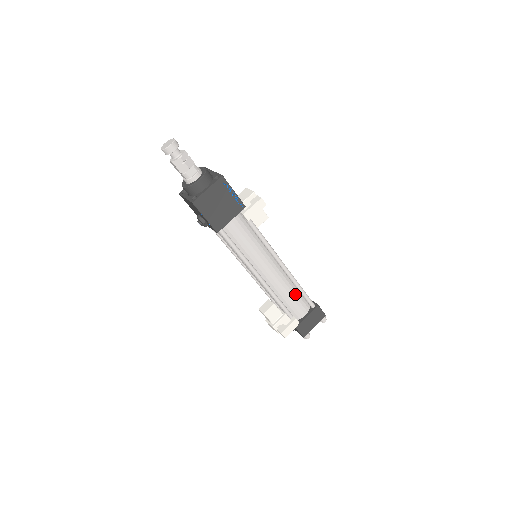
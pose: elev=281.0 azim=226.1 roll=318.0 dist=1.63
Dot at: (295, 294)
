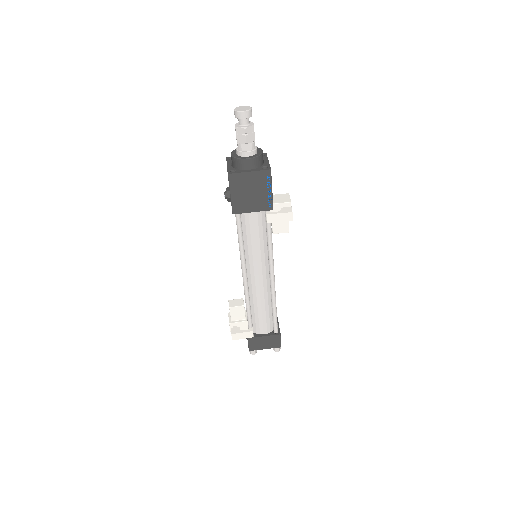
Dot at: (267, 311)
